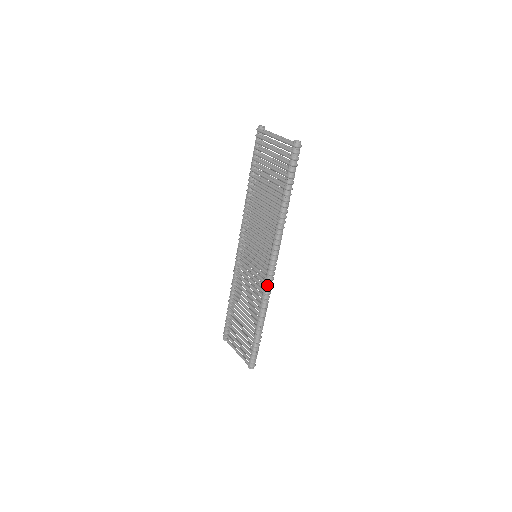
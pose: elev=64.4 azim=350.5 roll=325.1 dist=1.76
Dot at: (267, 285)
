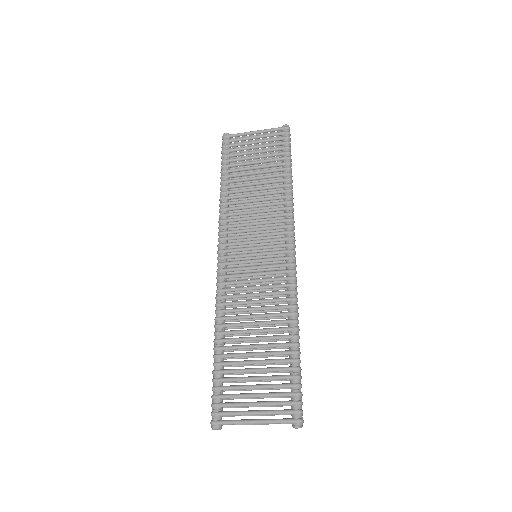
Dot at: (293, 272)
